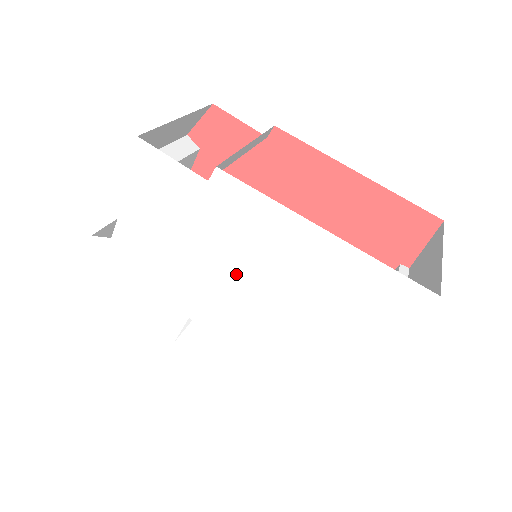
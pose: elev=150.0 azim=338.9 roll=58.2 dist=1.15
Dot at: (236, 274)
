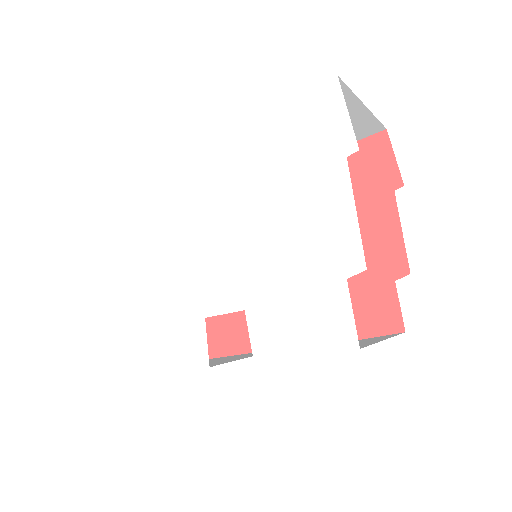
Dot at: (210, 228)
